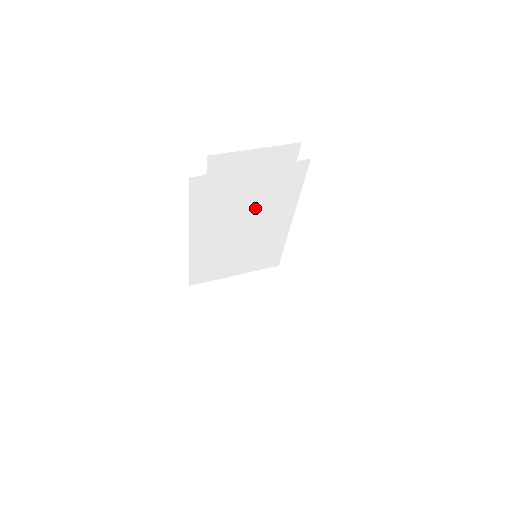
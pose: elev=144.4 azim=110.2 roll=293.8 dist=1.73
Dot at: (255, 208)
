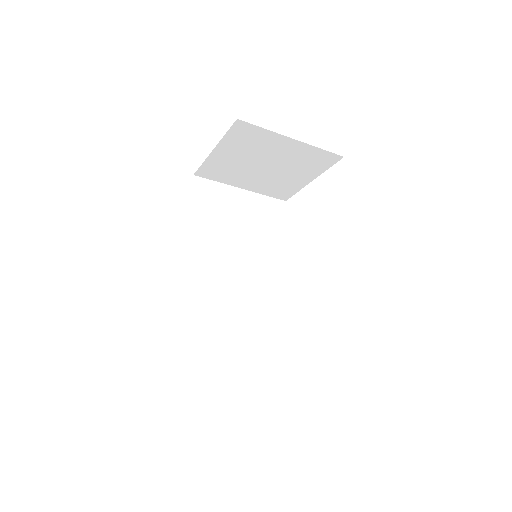
Dot at: (248, 238)
